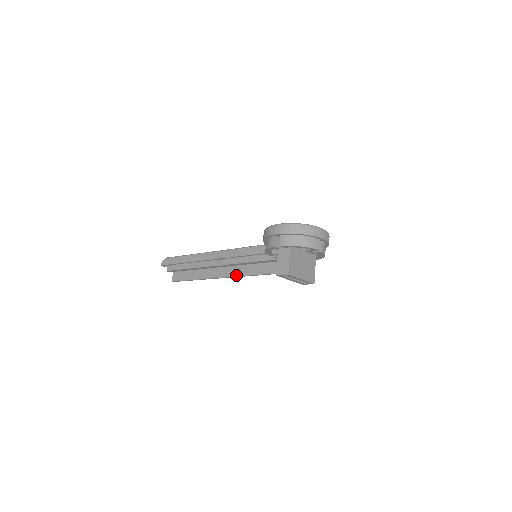
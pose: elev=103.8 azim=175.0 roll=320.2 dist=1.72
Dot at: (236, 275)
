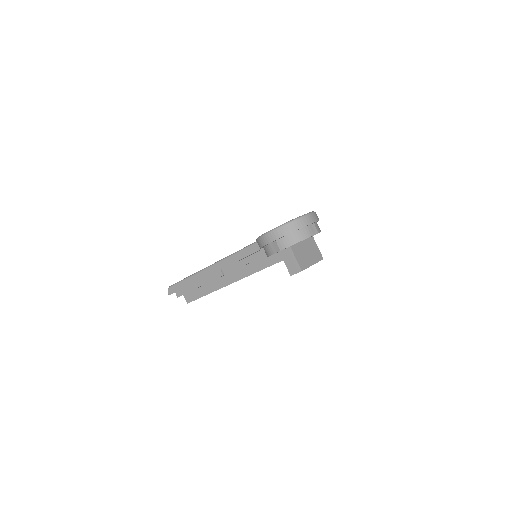
Dot at: (245, 276)
